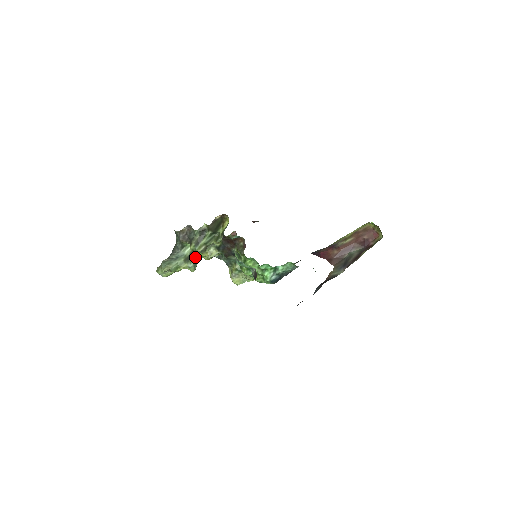
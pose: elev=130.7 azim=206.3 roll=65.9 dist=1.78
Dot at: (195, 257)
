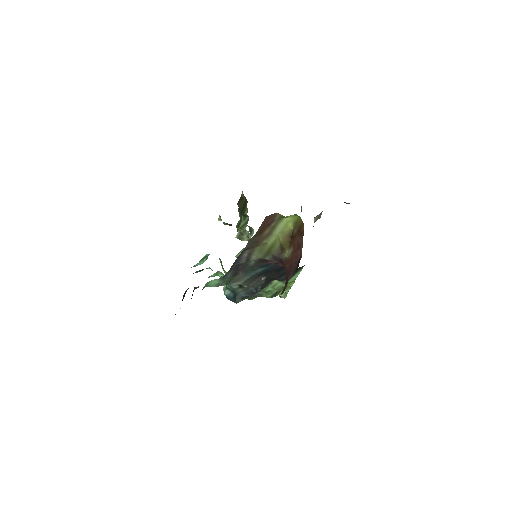
Dot at: occluded
